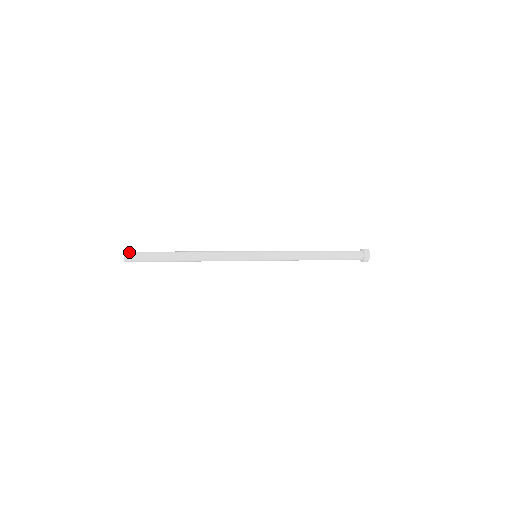
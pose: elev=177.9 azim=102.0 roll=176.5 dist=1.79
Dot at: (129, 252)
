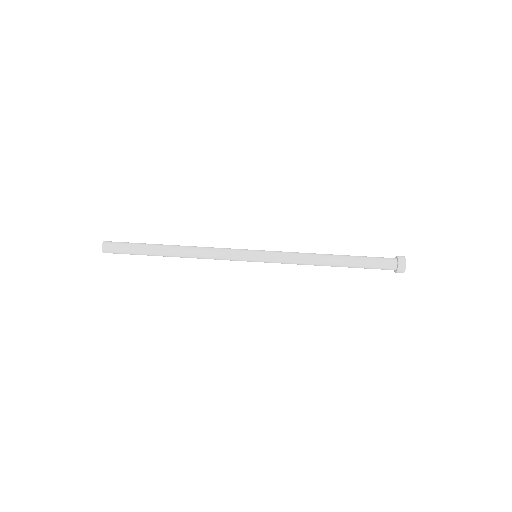
Dot at: (107, 245)
